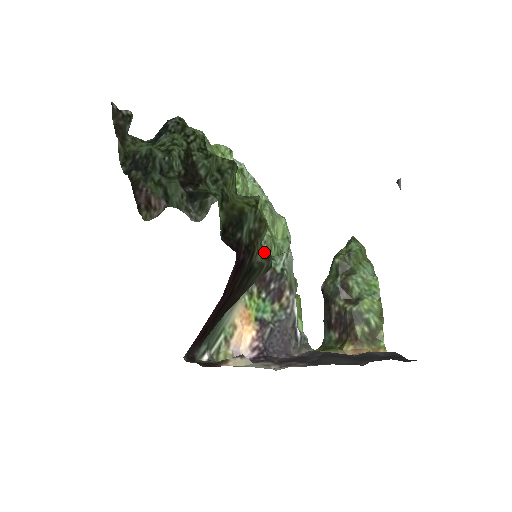
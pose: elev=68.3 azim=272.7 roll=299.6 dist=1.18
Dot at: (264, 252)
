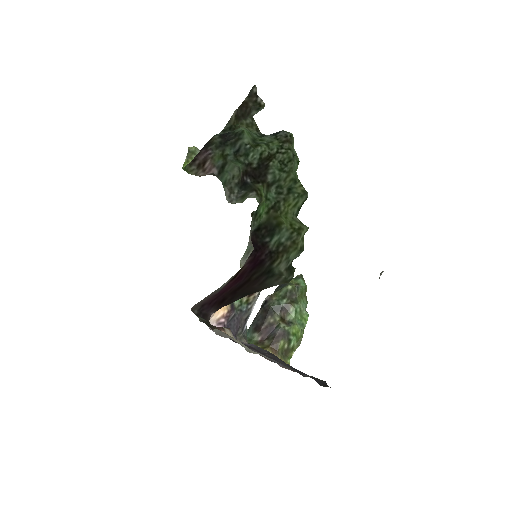
Dot at: (290, 267)
